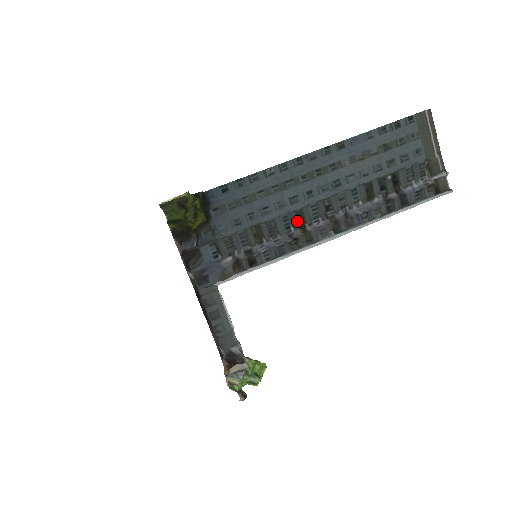
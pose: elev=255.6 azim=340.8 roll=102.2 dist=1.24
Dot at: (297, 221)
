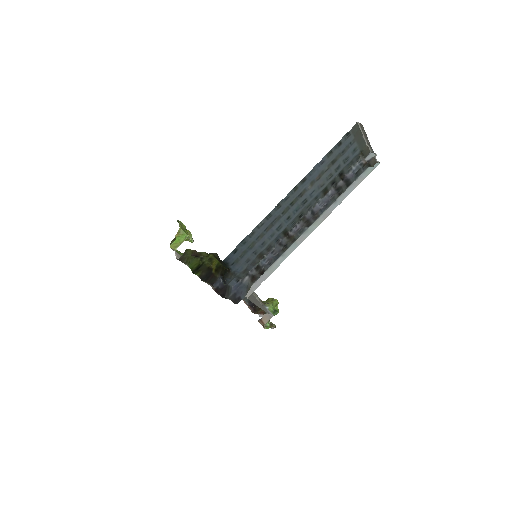
Dot at: (283, 234)
